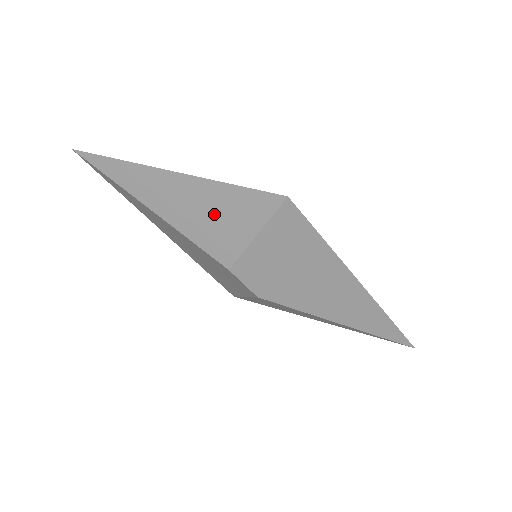
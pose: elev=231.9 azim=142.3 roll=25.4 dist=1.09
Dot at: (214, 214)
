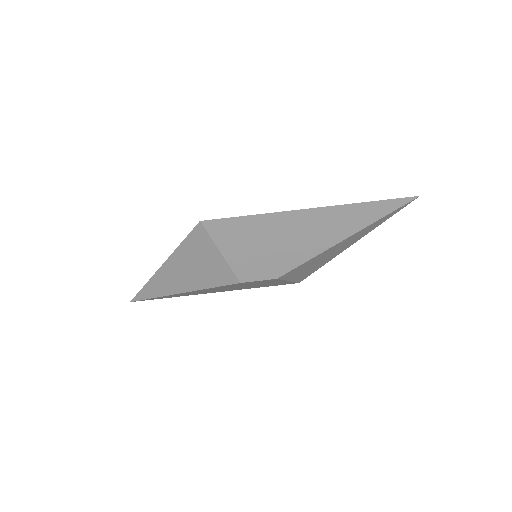
Dot at: (197, 265)
